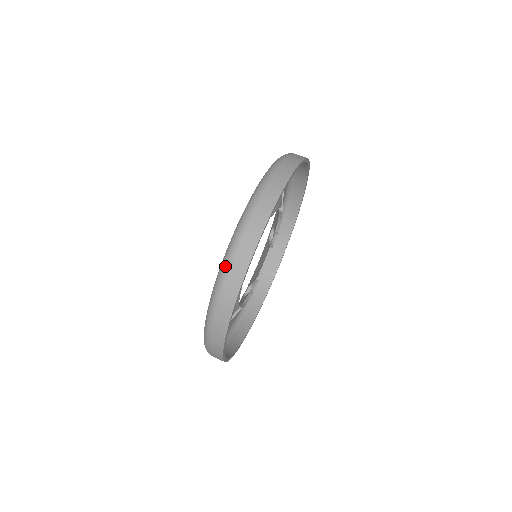
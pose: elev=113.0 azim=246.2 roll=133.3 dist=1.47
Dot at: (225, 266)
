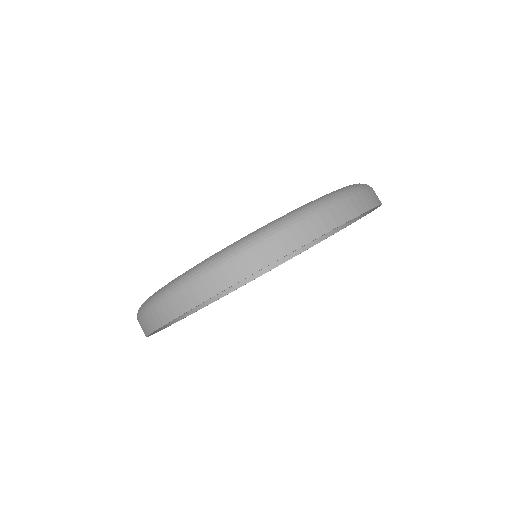
Dot at: (198, 272)
